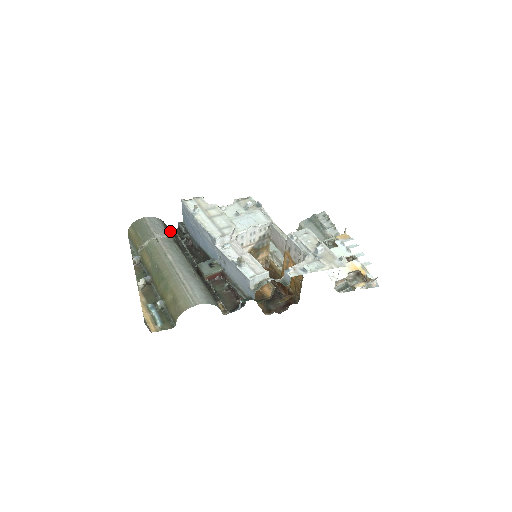
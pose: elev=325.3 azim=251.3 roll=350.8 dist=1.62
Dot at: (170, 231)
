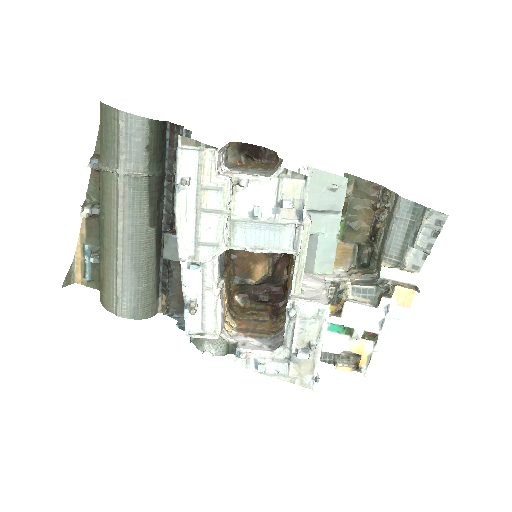
Dot at: (169, 129)
